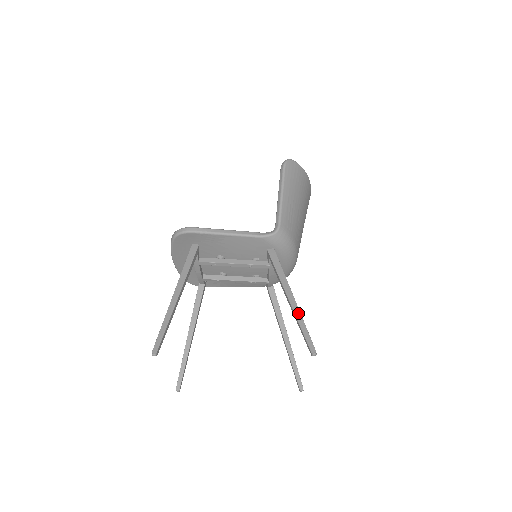
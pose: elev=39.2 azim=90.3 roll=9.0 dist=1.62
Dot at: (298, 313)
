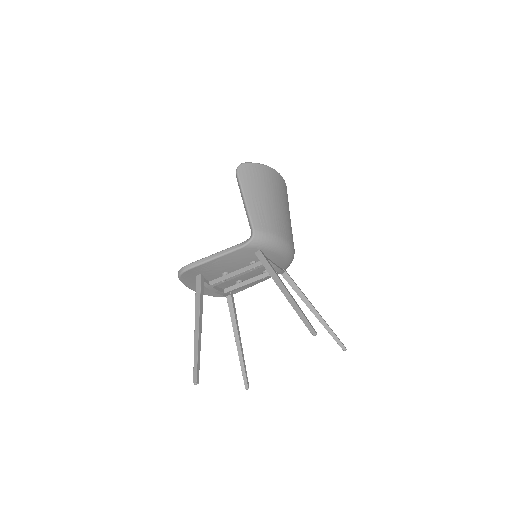
Dot at: (293, 302)
